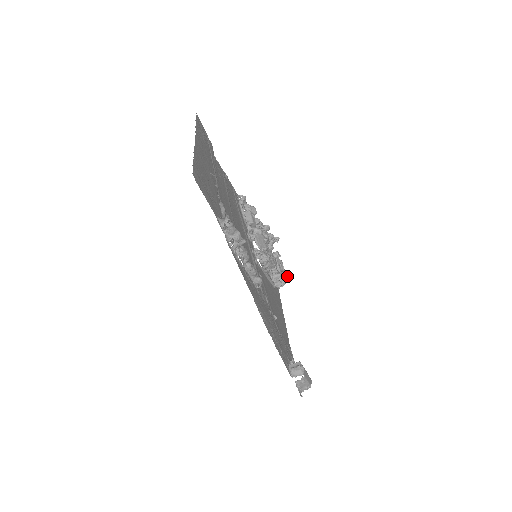
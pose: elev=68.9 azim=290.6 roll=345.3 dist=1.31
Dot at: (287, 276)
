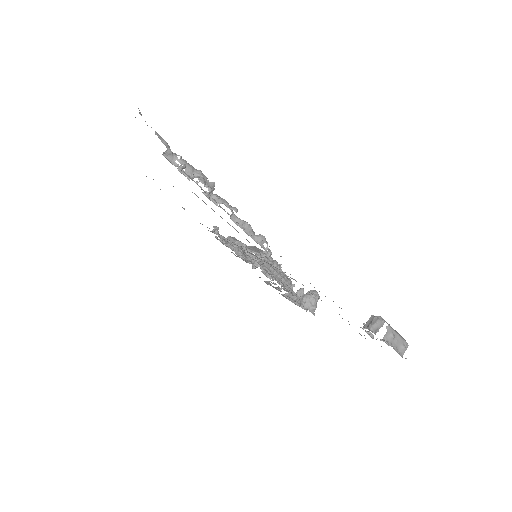
Dot at: occluded
